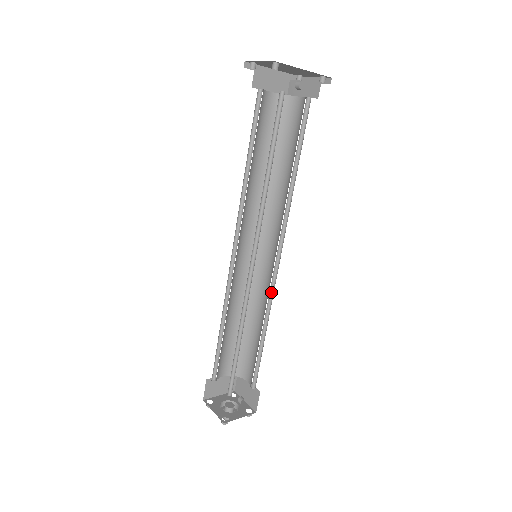
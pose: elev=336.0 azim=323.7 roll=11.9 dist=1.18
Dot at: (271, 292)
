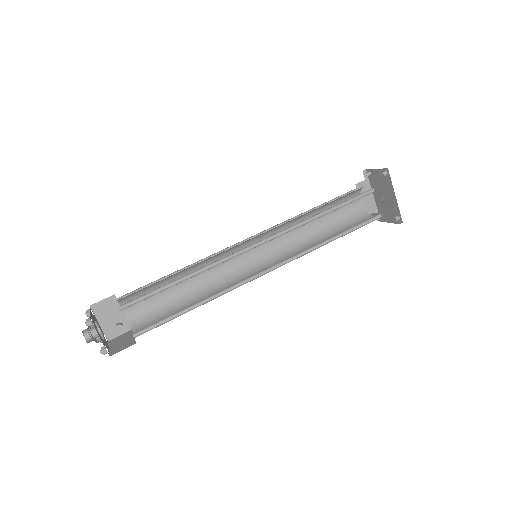
Dot at: (237, 286)
